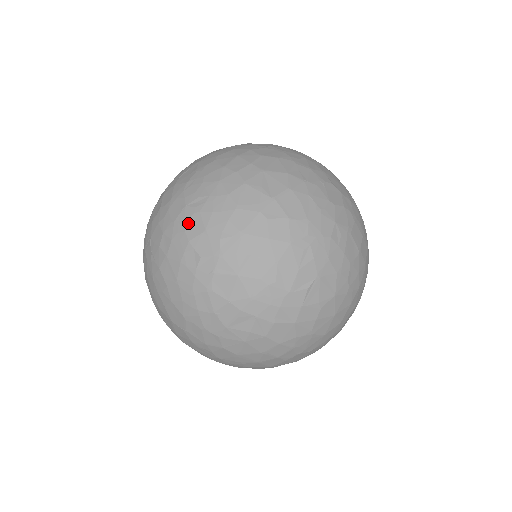
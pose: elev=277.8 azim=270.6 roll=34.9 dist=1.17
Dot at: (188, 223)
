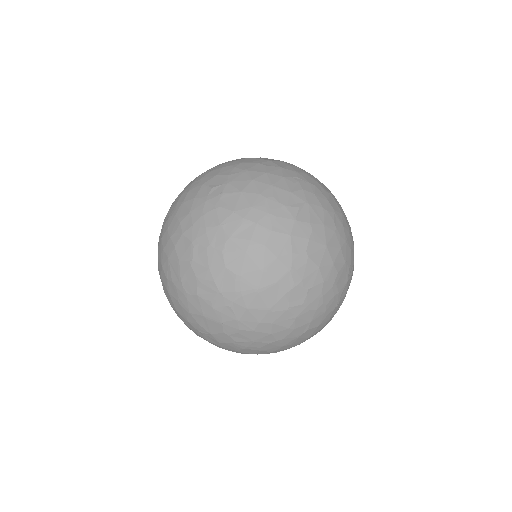
Dot at: (203, 177)
